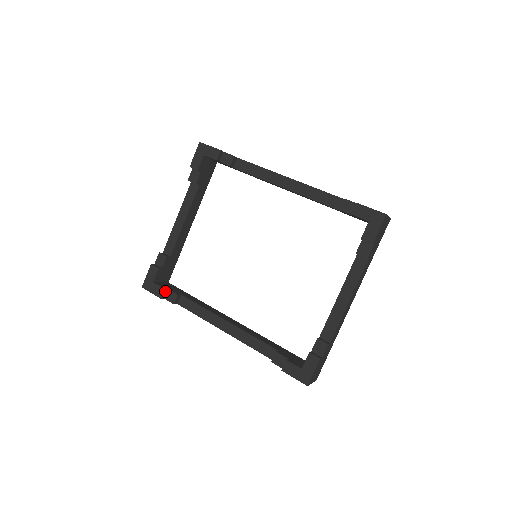
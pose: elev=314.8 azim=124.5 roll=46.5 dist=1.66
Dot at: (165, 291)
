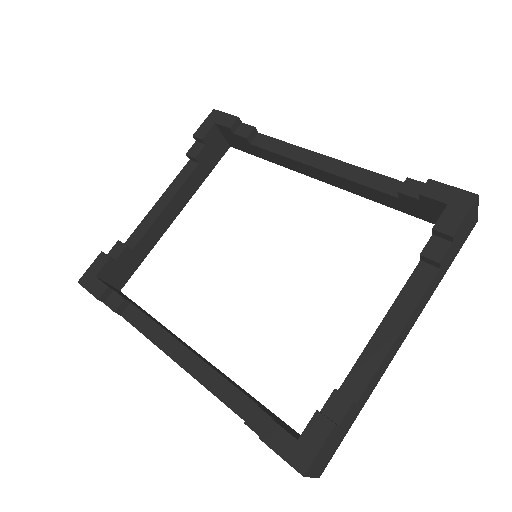
Dot at: (108, 291)
